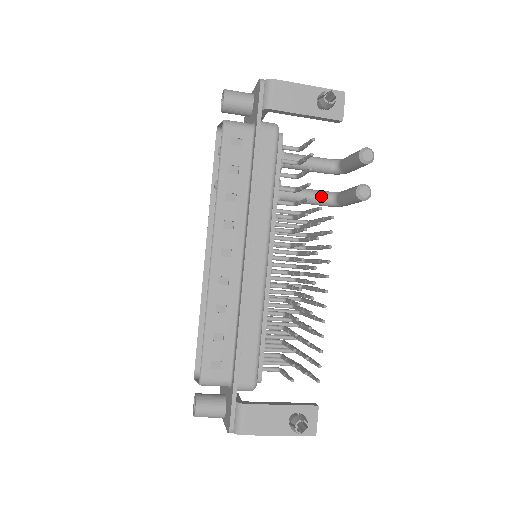
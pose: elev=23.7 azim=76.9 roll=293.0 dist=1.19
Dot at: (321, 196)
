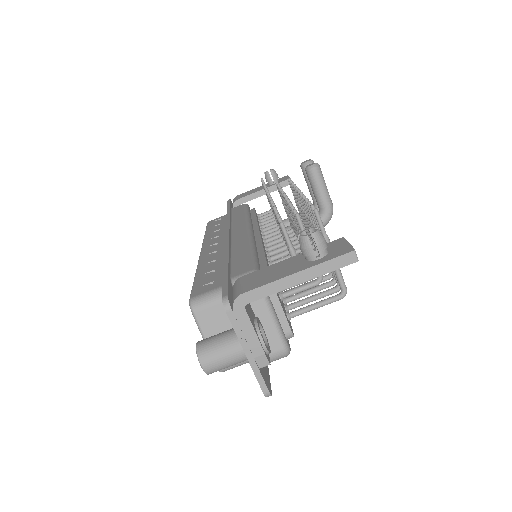
Dot at: occluded
